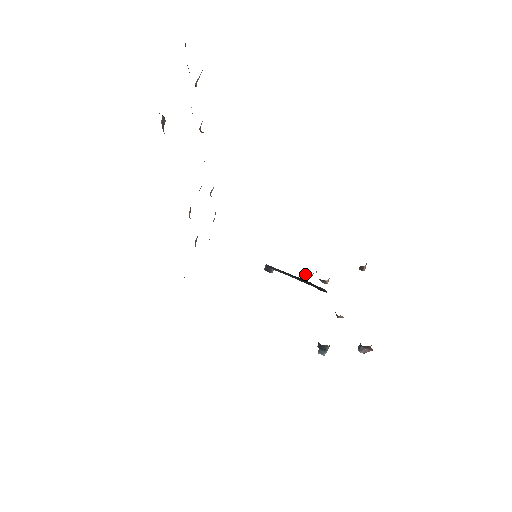
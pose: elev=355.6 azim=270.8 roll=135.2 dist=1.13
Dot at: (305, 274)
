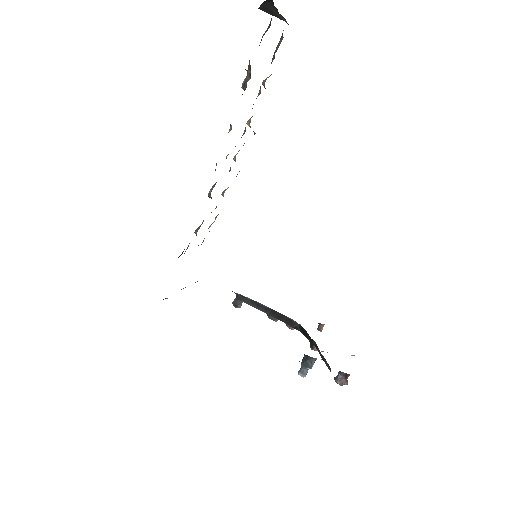
Dot at: occluded
